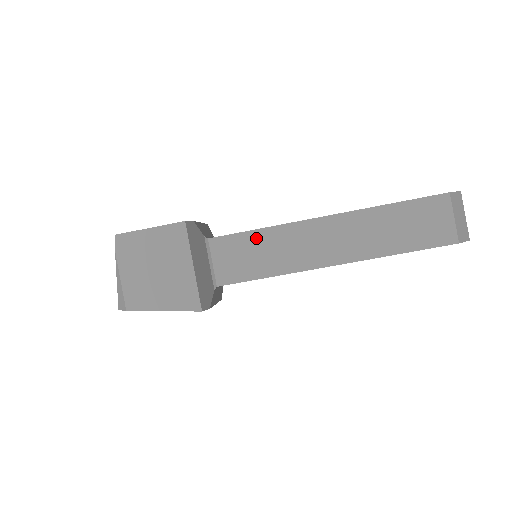
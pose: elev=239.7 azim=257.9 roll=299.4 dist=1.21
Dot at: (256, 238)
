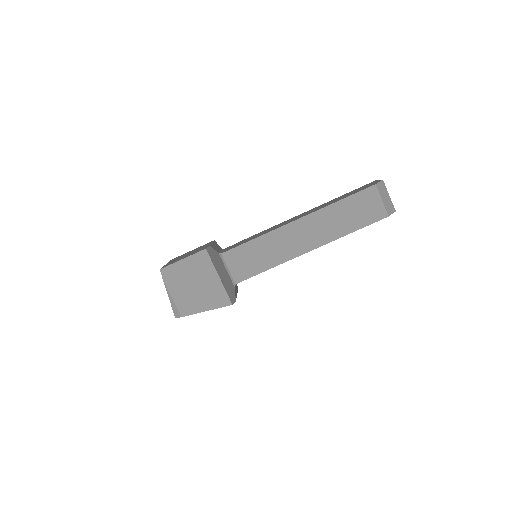
Dot at: (254, 245)
